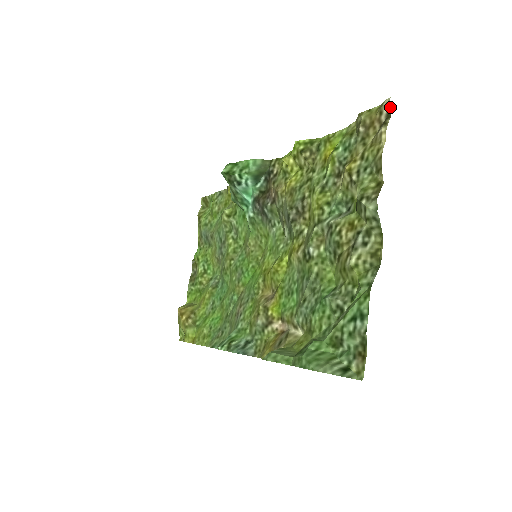
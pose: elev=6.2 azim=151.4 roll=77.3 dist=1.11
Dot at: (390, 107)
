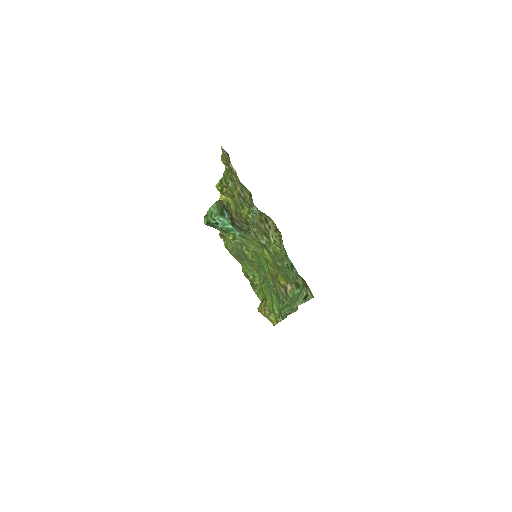
Dot at: (225, 151)
